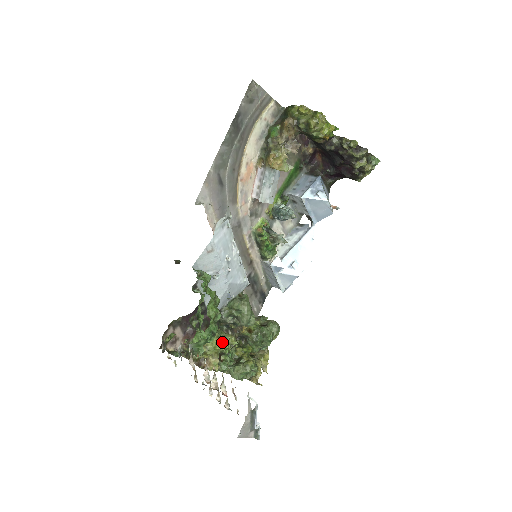
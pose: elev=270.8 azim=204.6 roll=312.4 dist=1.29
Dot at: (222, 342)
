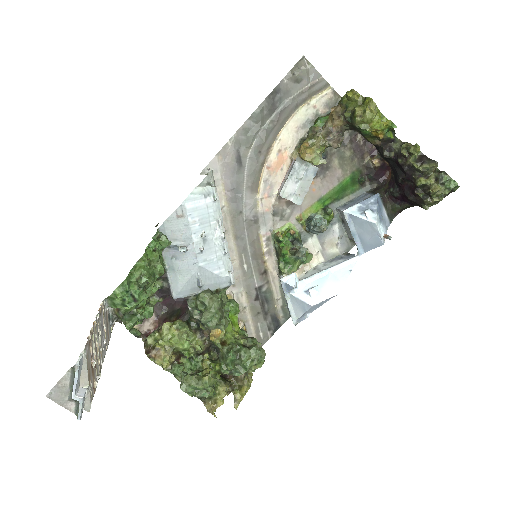
Dot at: (181, 338)
